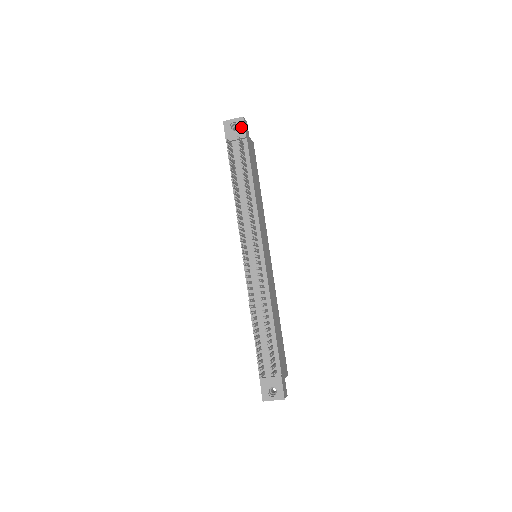
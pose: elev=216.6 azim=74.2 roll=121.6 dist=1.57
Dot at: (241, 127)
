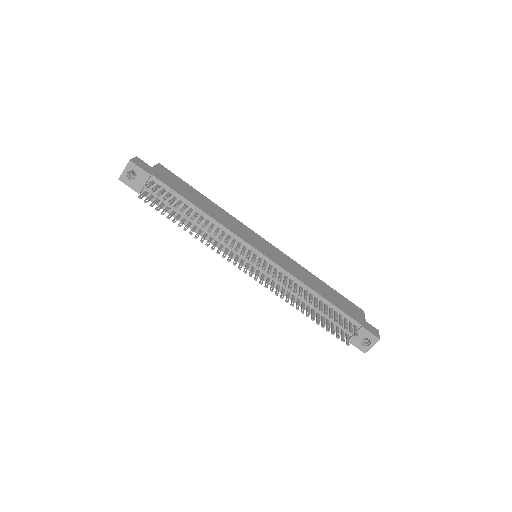
Dot at: (137, 171)
